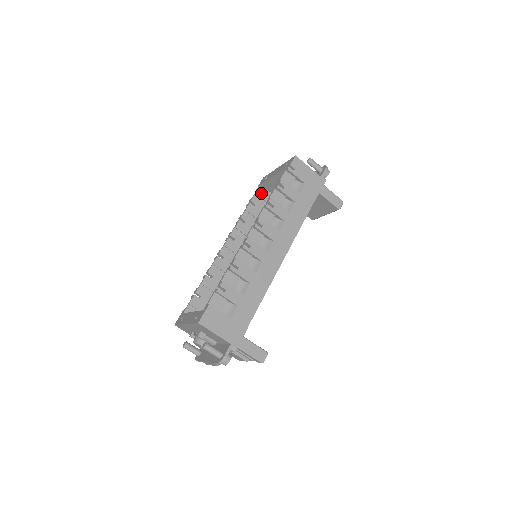
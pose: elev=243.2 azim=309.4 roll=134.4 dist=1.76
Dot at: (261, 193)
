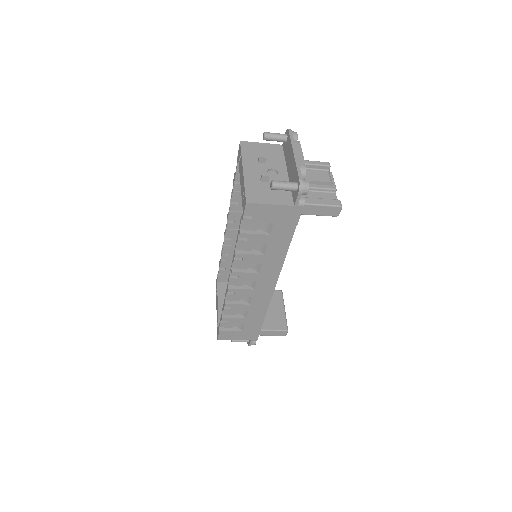
Dot at: occluded
